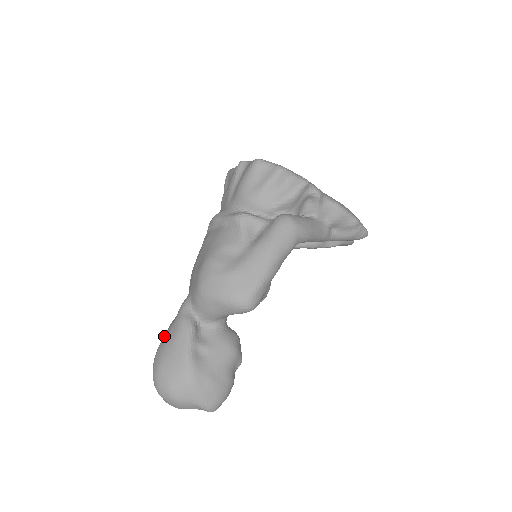
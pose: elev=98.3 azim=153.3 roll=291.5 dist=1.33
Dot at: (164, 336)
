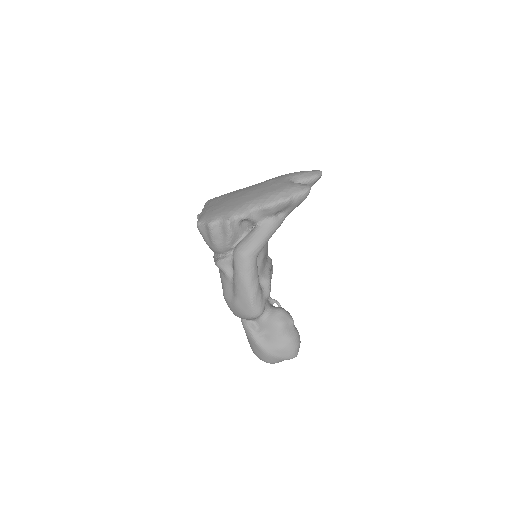
Dot at: occluded
